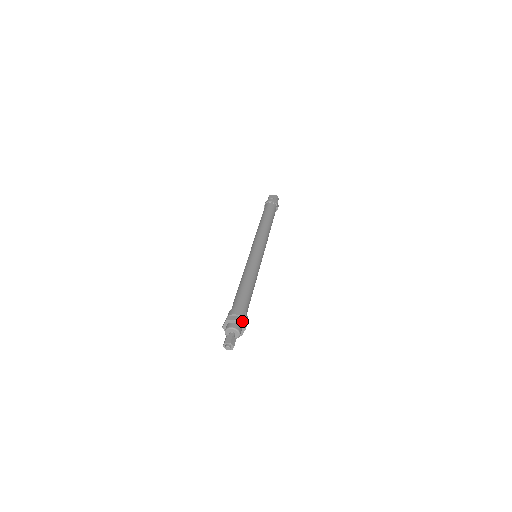
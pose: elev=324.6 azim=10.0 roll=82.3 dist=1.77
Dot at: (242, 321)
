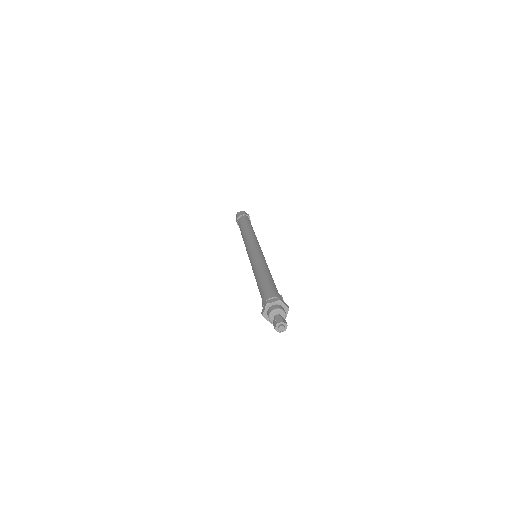
Dot at: (283, 301)
